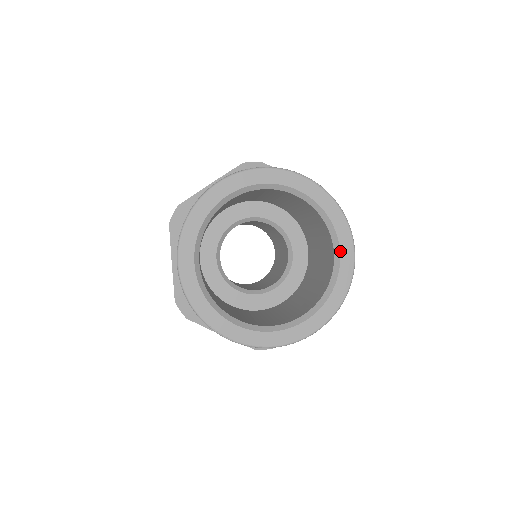
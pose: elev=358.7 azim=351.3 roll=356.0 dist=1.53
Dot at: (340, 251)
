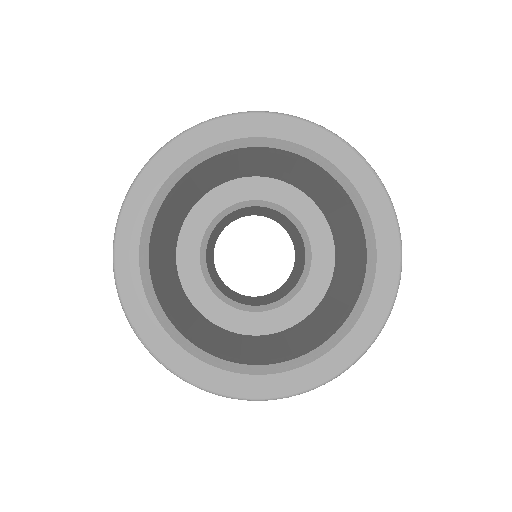
Dot at: (374, 283)
